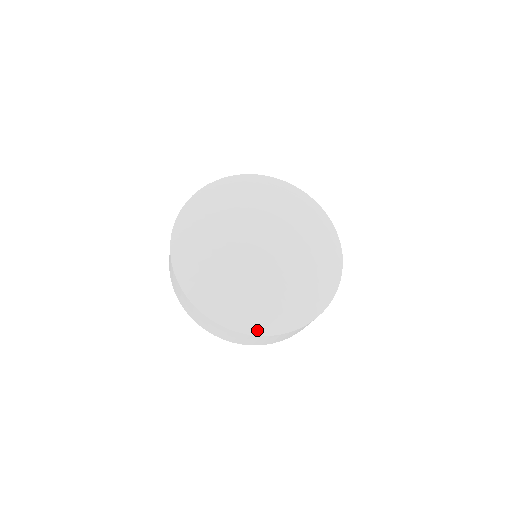
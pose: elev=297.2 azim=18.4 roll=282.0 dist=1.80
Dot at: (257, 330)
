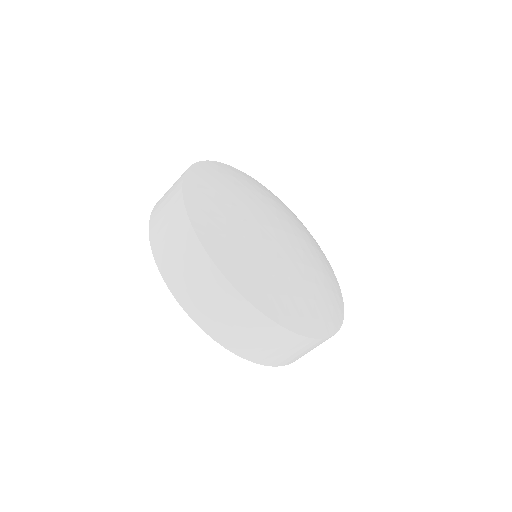
Dot at: (330, 329)
